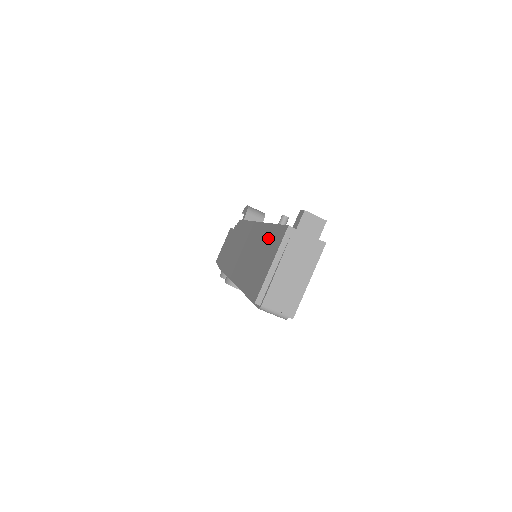
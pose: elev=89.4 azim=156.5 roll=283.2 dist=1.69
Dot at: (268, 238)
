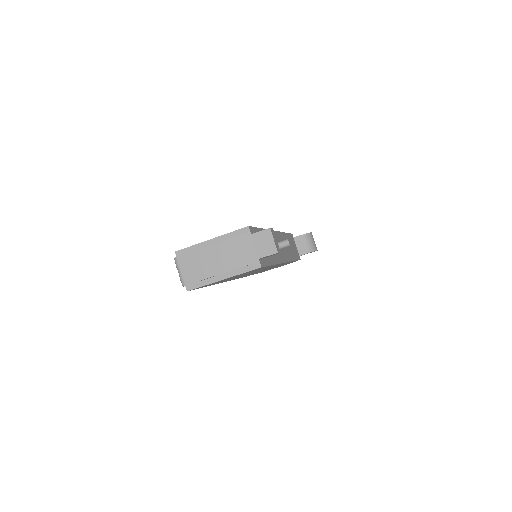
Dot at: occluded
